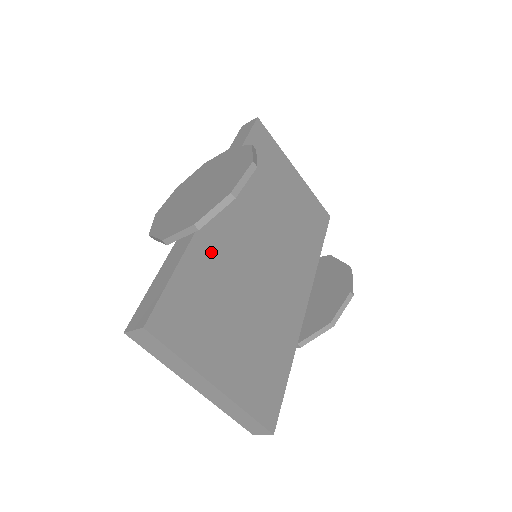
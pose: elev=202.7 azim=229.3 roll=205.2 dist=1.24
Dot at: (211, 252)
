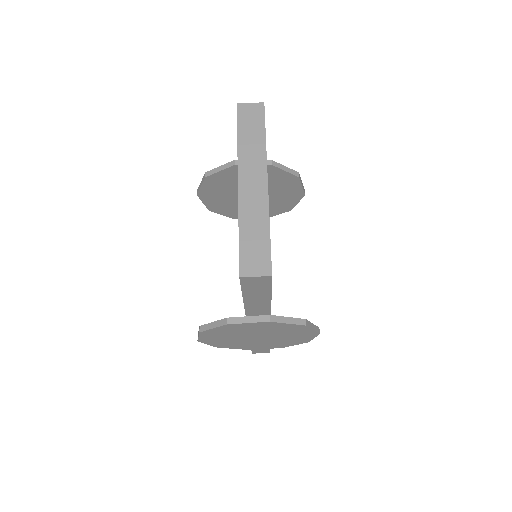
Dot at: occluded
